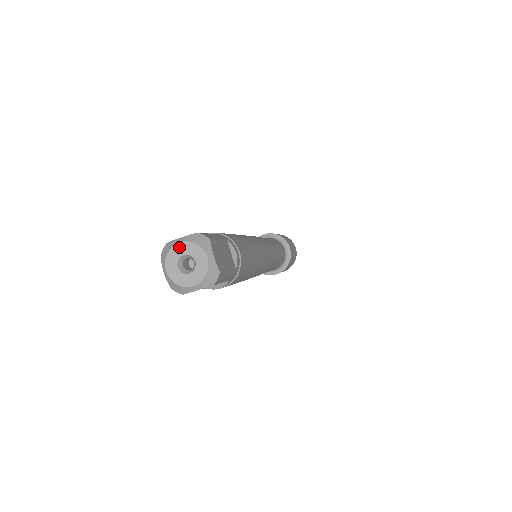
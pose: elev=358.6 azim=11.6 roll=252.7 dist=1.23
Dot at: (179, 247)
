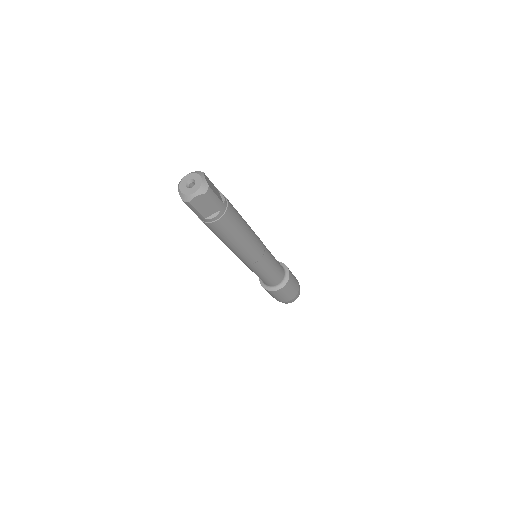
Dot at: (187, 177)
